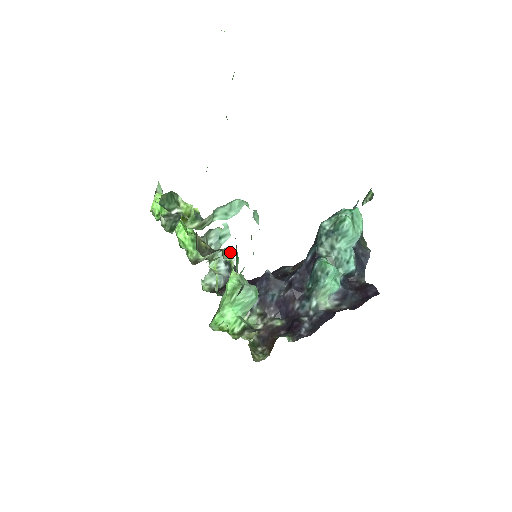
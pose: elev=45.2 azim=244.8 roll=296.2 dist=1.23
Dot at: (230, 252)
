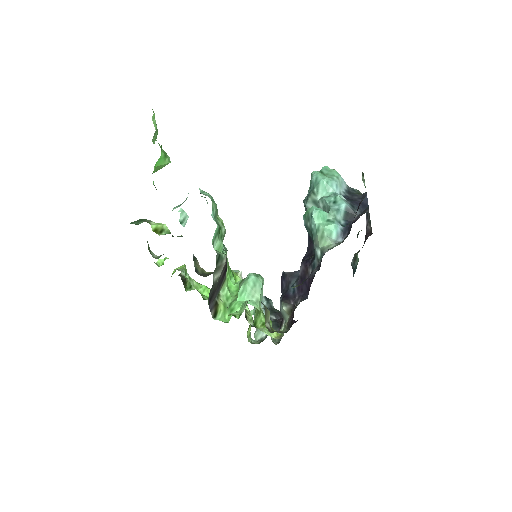
Dot at: (267, 299)
